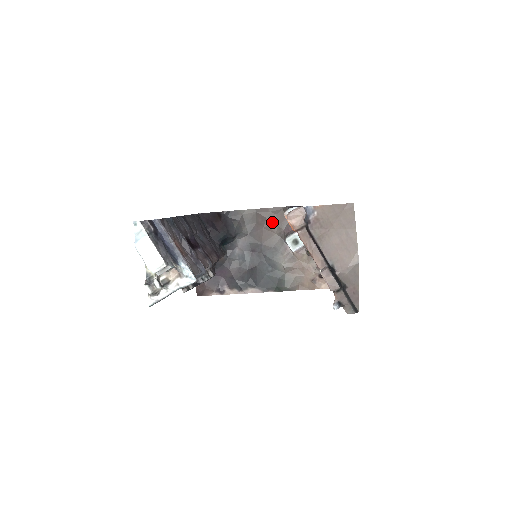
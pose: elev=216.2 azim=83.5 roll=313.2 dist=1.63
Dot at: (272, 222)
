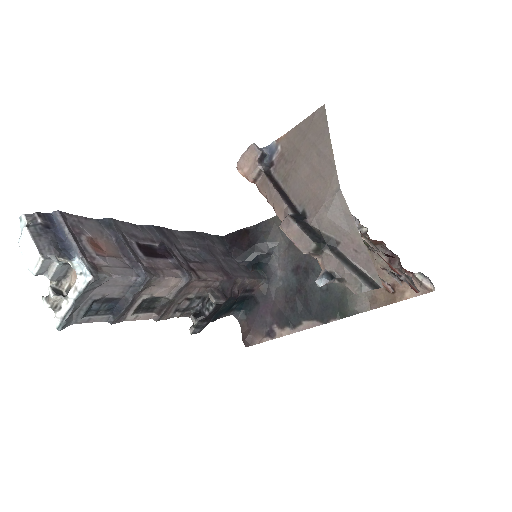
Dot at: occluded
